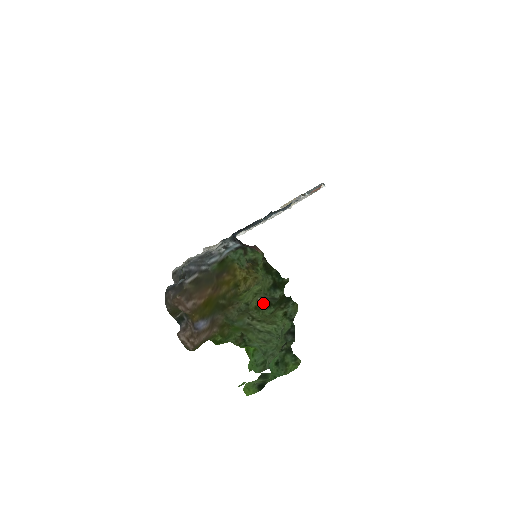
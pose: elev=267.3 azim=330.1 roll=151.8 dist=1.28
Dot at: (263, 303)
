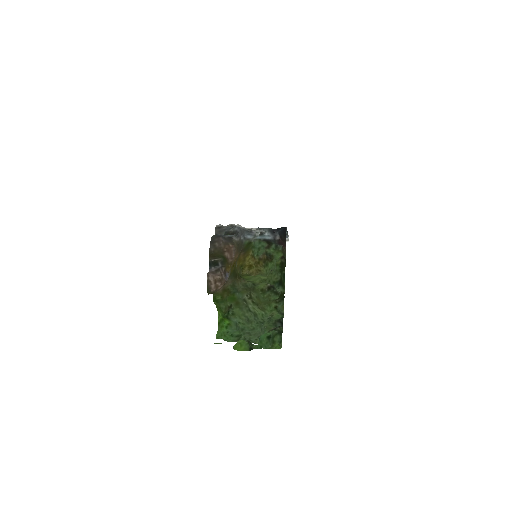
Dot at: (271, 289)
